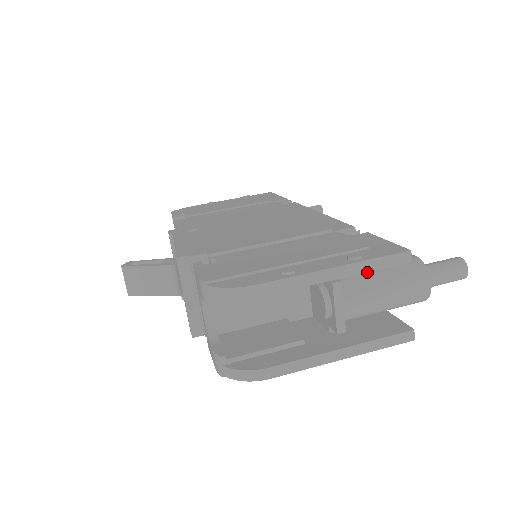
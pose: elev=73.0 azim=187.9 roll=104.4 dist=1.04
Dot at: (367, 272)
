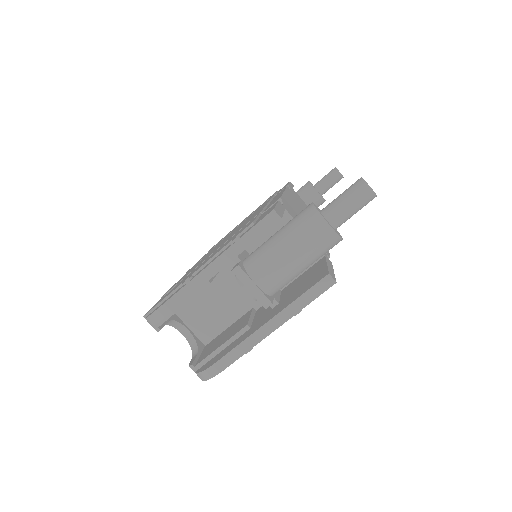
Dot at: (267, 243)
